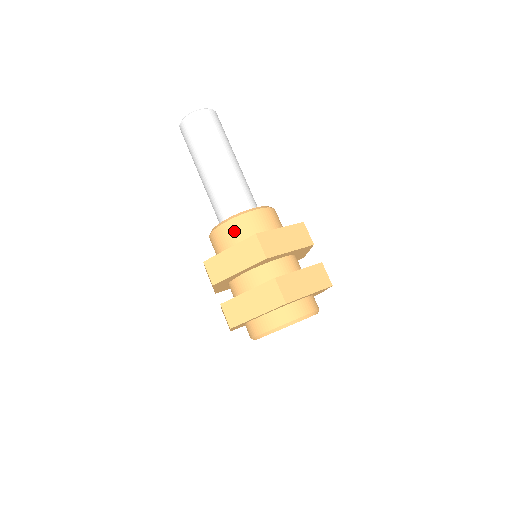
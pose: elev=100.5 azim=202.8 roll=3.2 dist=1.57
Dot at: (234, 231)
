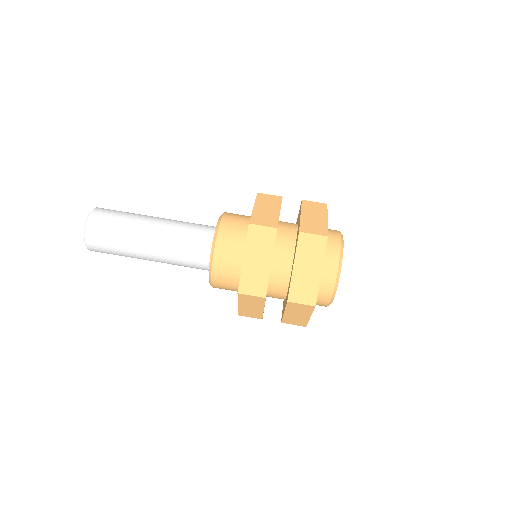
Dot at: (228, 249)
